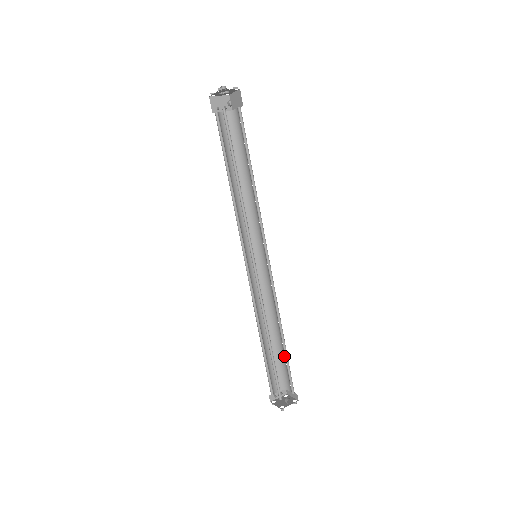
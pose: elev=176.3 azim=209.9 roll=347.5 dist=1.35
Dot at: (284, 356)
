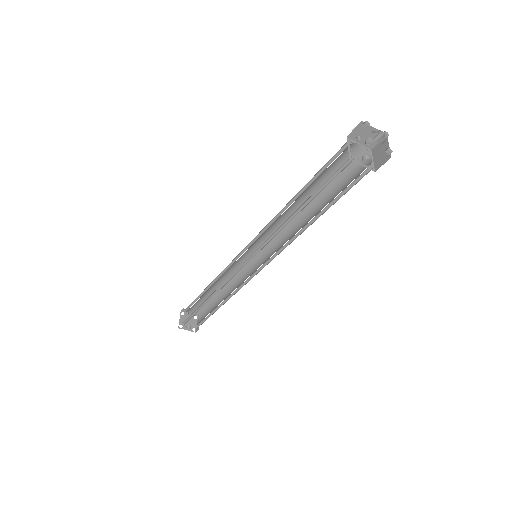
Dot at: (213, 309)
